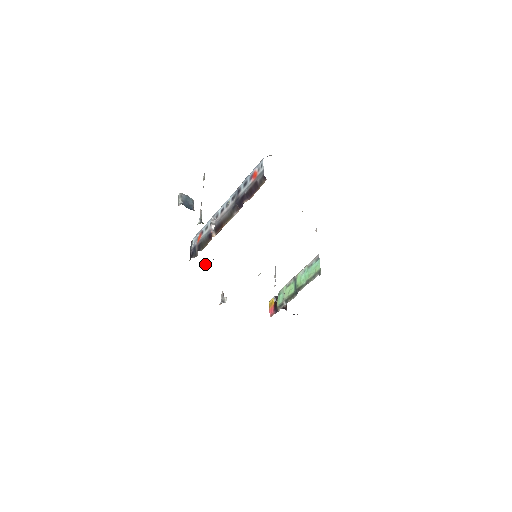
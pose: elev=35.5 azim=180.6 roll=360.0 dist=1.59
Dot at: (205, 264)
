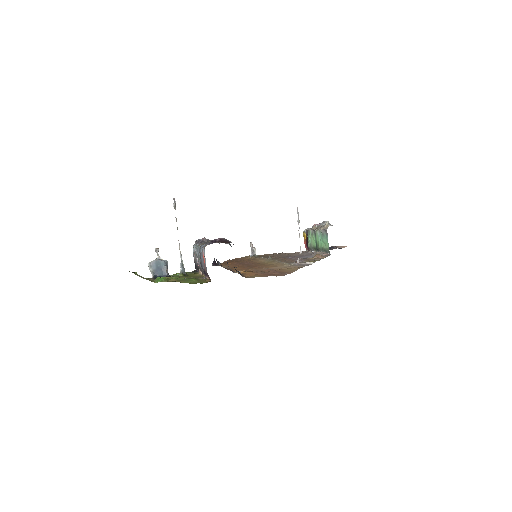
Dot at: (213, 263)
